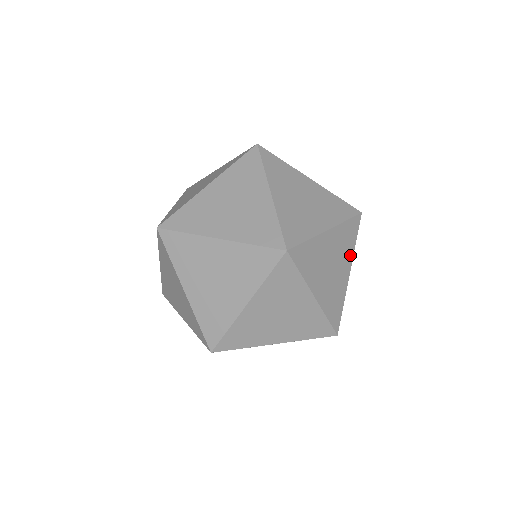
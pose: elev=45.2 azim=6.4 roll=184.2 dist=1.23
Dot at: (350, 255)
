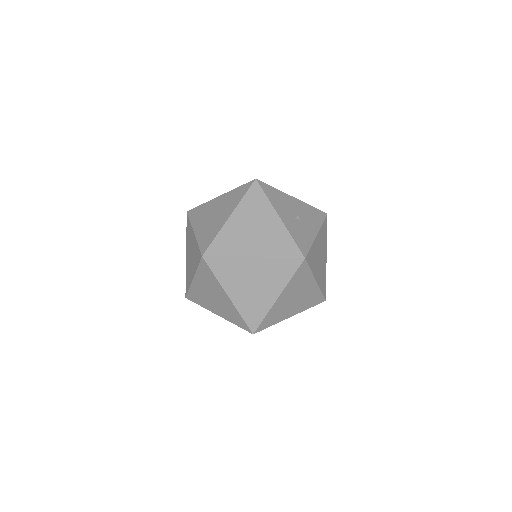
Dot at: (281, 285)
